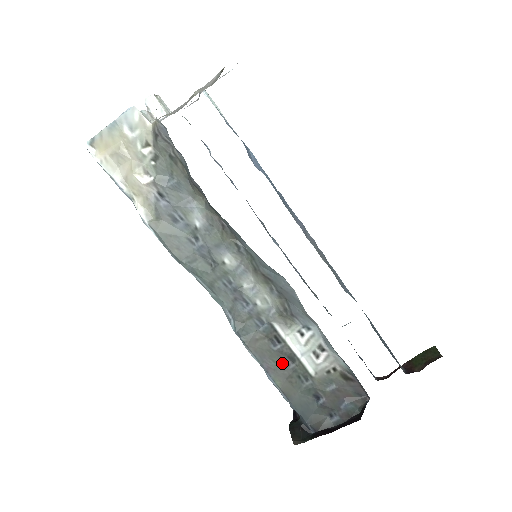
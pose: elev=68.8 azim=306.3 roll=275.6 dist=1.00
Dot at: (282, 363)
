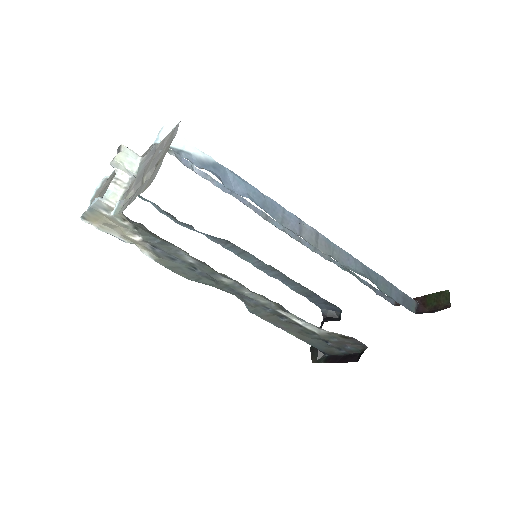
Dot at: (292, 326)
